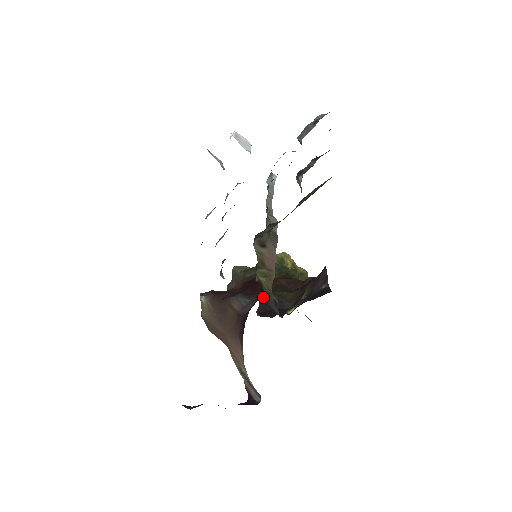
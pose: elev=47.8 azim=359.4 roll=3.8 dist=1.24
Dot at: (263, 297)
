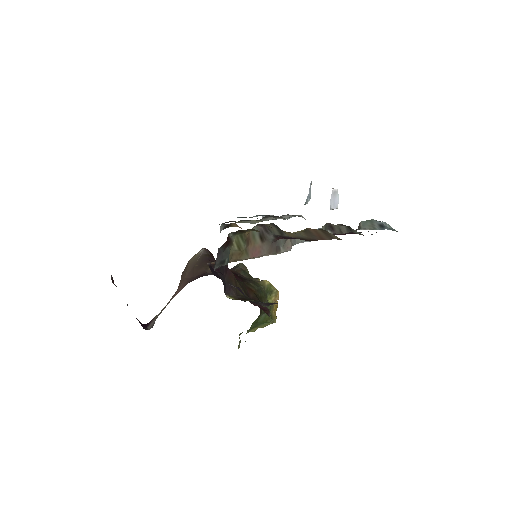
Dot at: (226, 269)
